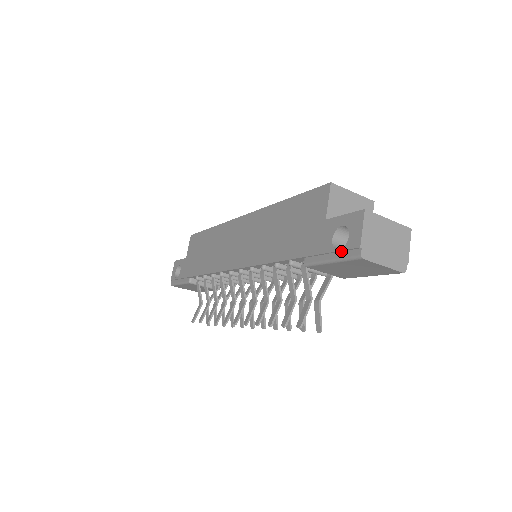
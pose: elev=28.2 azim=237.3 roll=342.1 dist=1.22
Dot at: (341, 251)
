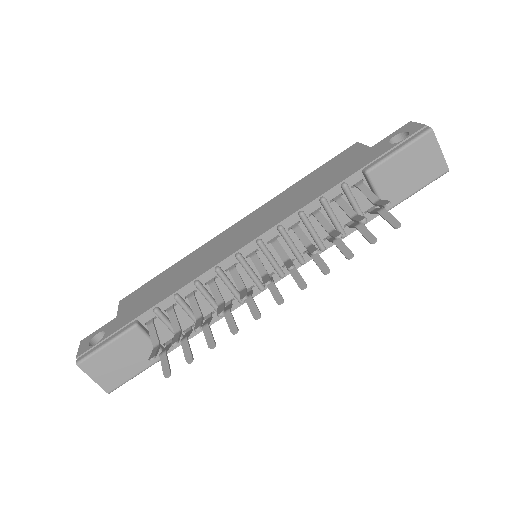
Dot at: (407, 140)
